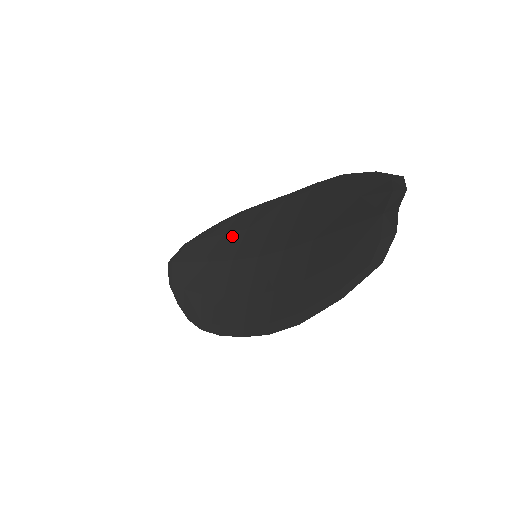
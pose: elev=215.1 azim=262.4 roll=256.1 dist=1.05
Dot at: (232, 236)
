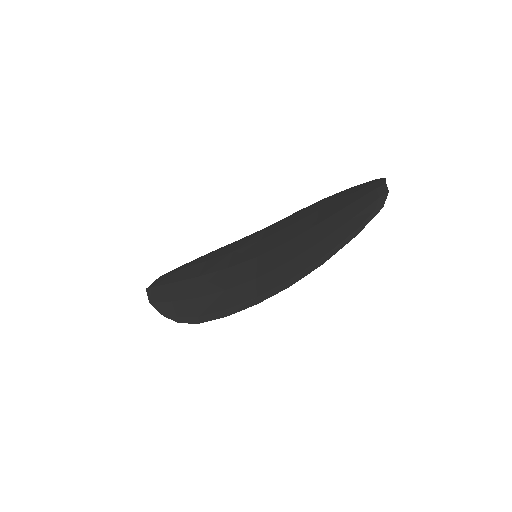
Dot at: (218, 259)
